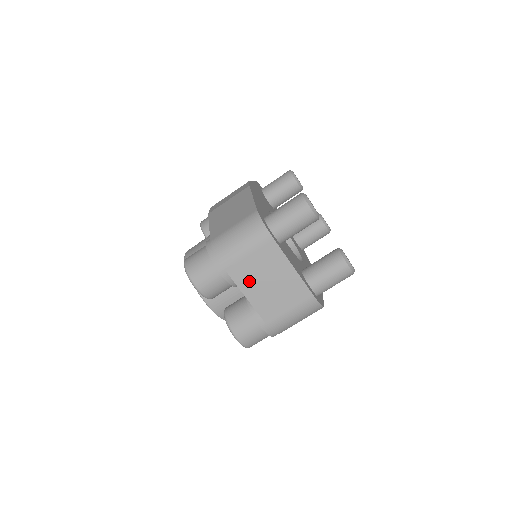
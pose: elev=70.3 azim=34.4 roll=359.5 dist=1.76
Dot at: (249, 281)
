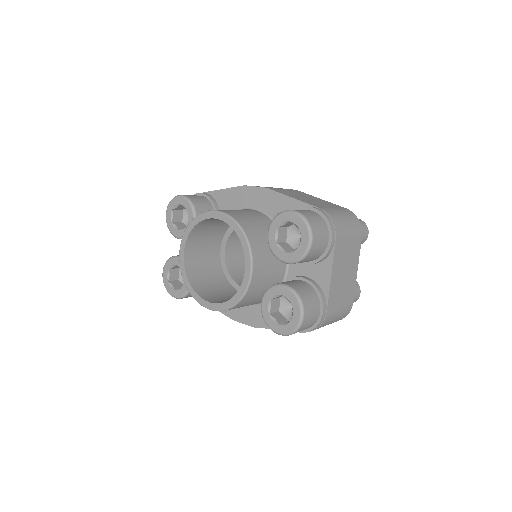
Dot at: (339, 262)
